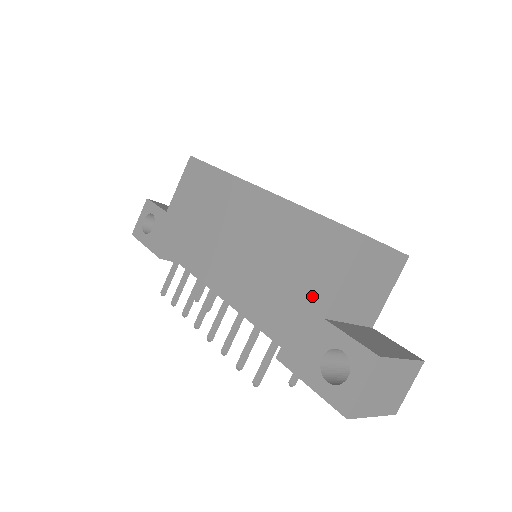
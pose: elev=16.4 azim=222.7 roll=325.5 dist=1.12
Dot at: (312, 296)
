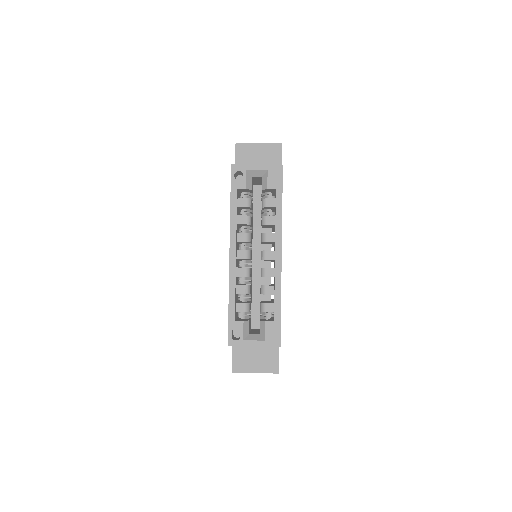
Dot at: occluded
